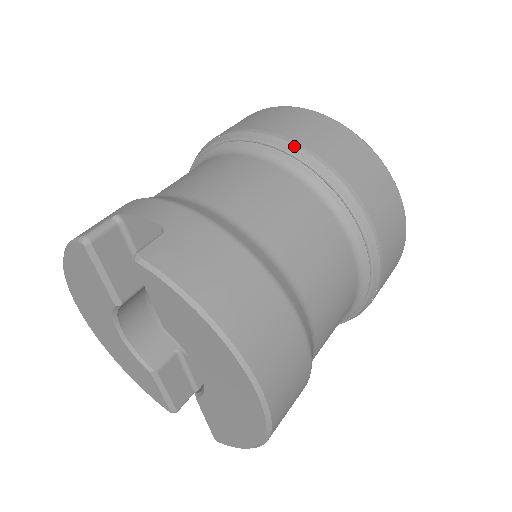
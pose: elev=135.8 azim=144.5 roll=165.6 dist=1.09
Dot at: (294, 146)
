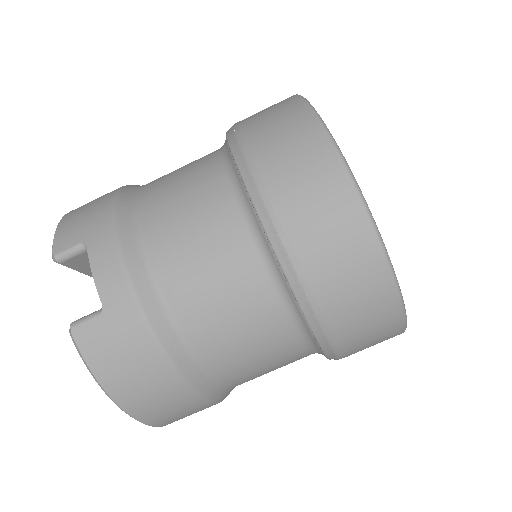
Dot at: (285, 253)
